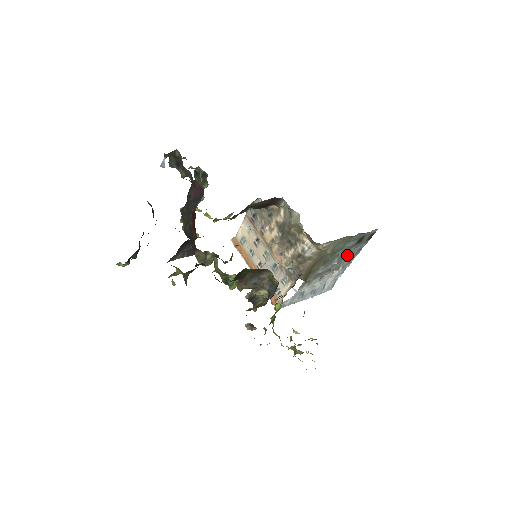
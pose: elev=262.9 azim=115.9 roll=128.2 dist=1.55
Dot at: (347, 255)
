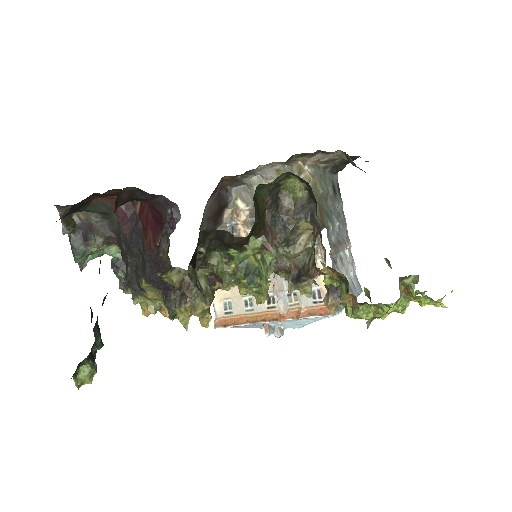
Dot at: (338, 218)
